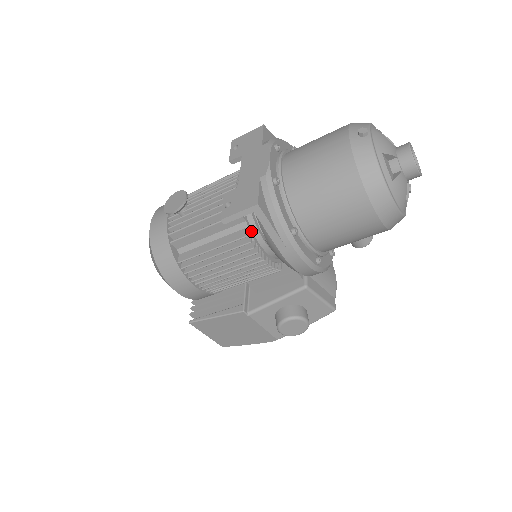
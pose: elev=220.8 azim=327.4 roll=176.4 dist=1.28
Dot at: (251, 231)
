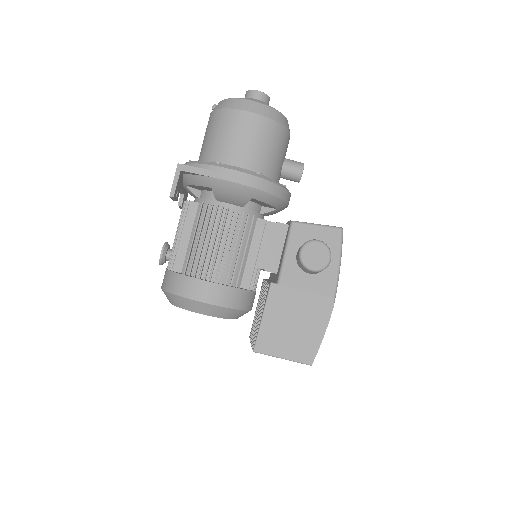
Dot at: occluded
